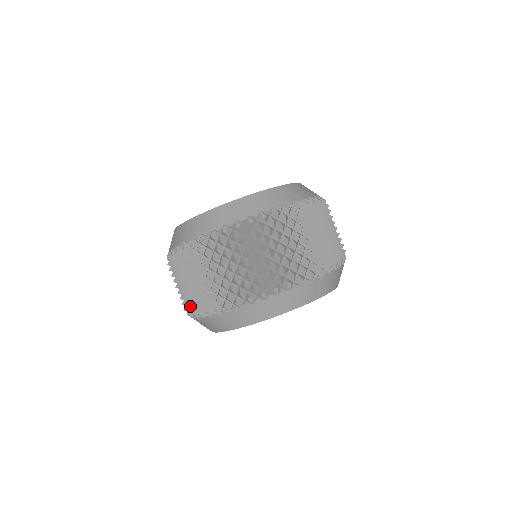
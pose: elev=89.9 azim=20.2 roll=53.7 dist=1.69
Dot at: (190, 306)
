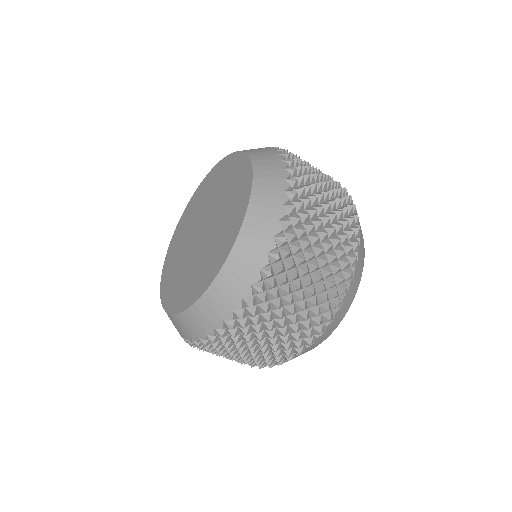
Dot at: occluded
